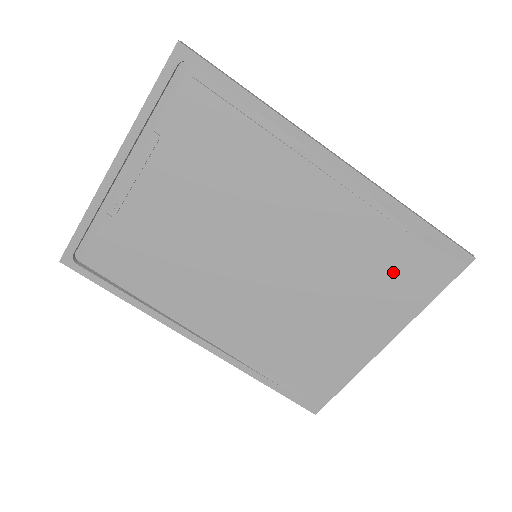
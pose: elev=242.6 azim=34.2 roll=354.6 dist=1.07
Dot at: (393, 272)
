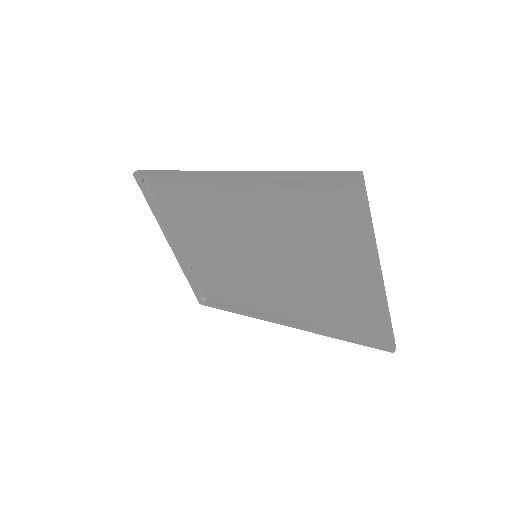
Dot at: (323, 222)
